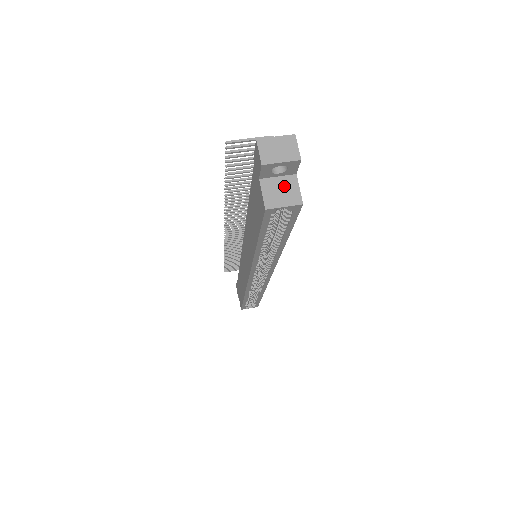
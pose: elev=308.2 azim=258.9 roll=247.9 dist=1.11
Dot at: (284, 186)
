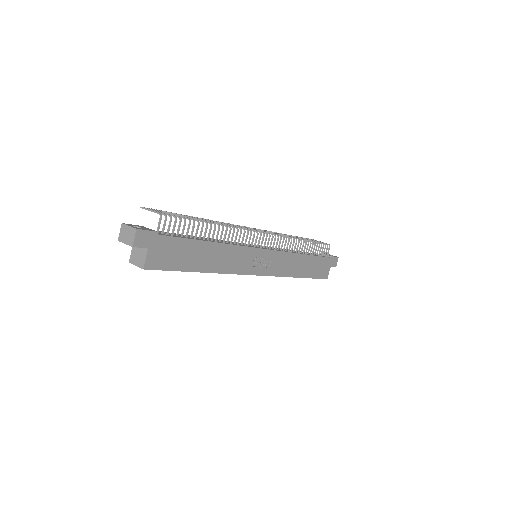
Dot at: (140, 253)
